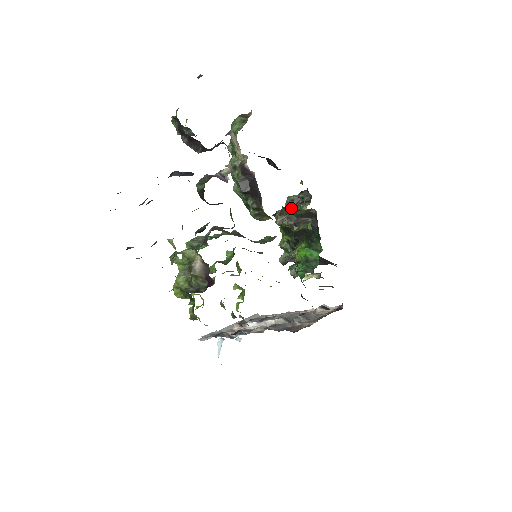
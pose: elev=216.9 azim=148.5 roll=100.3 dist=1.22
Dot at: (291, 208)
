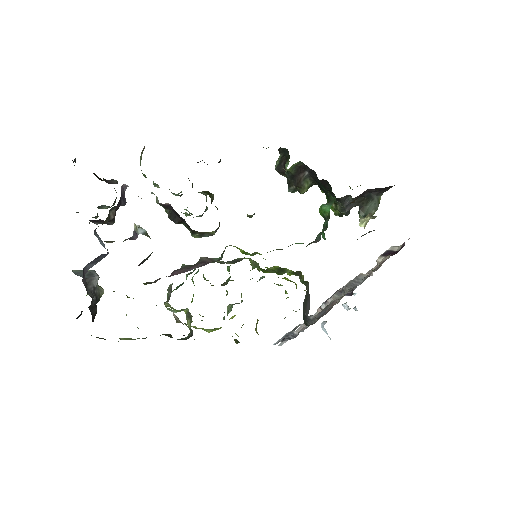
Dot at: (284, 173)
